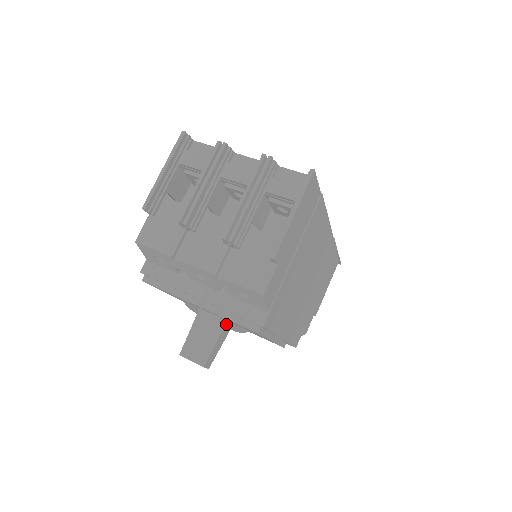
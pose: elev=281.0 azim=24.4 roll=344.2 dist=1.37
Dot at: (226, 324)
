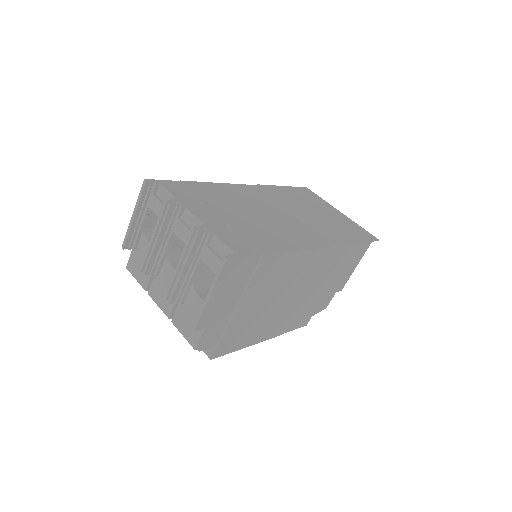
Dot at: occluded
